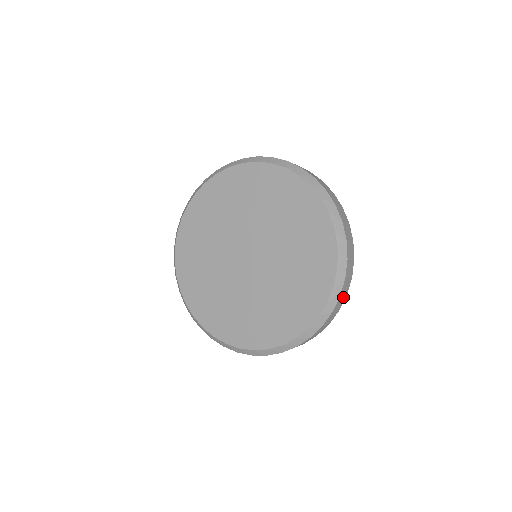
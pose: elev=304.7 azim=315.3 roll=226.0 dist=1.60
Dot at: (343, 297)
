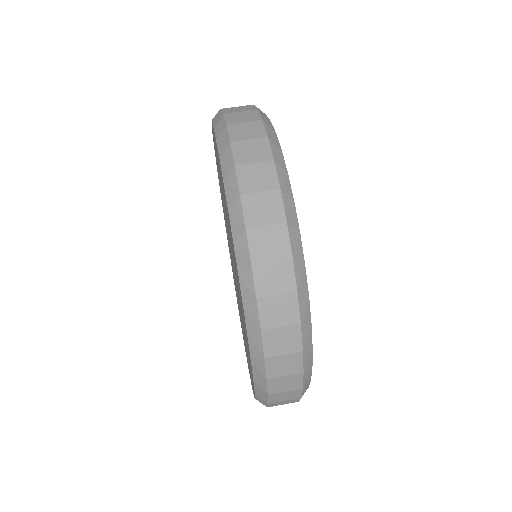
Dot at: (289, 377)
